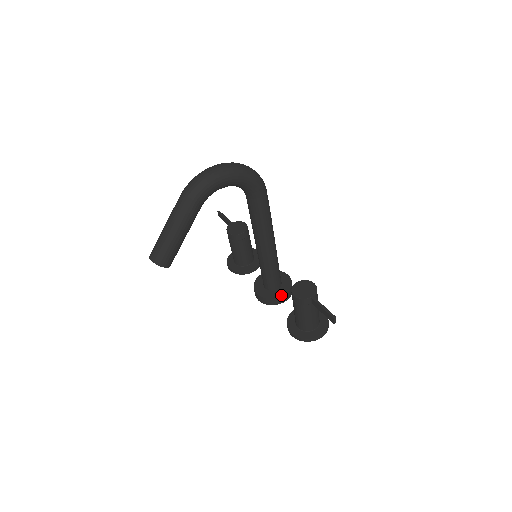
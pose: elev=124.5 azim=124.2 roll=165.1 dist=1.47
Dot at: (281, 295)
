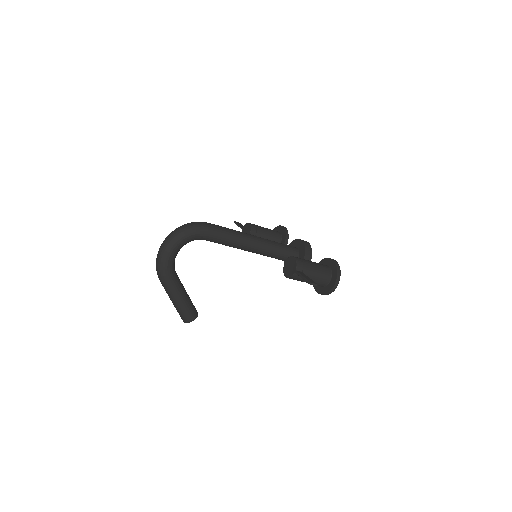
Dot at: occluded
